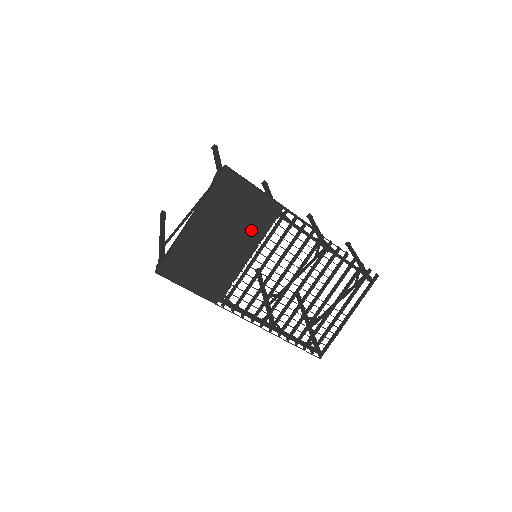
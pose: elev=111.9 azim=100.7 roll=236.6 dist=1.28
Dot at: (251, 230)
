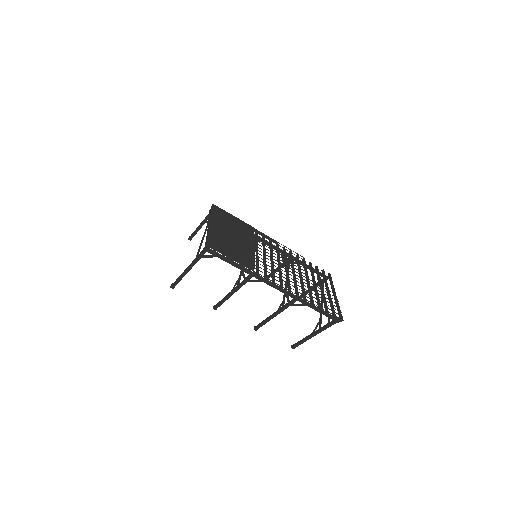
Dot at: (245, 234)
